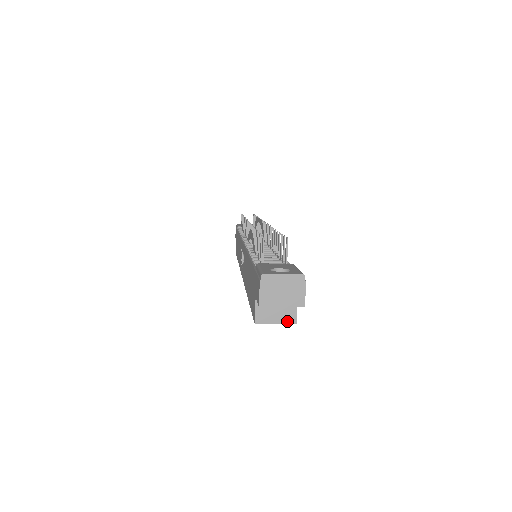
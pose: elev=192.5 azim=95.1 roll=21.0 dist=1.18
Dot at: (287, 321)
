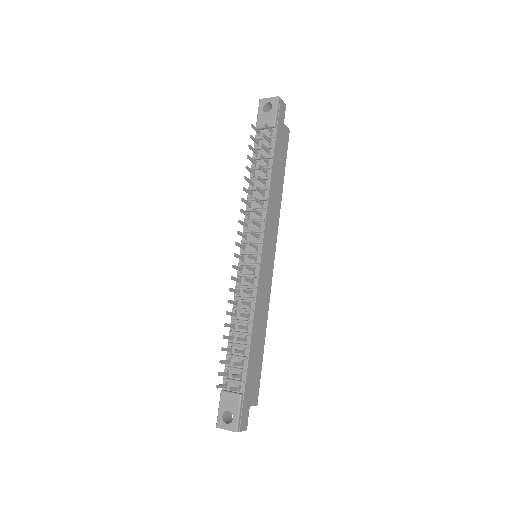
Dot at: occluded
